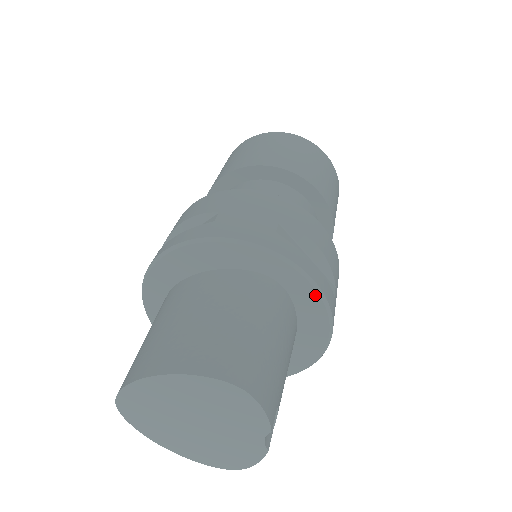
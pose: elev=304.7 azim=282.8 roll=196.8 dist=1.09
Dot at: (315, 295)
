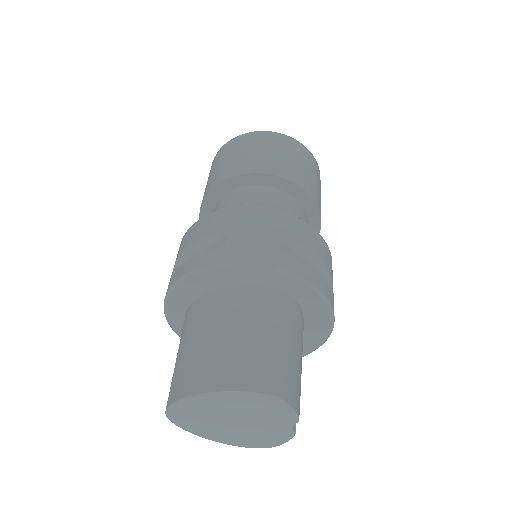
Dot at: (319, 300)
